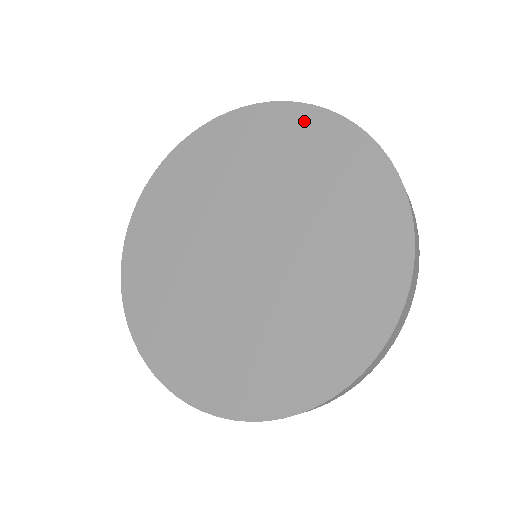
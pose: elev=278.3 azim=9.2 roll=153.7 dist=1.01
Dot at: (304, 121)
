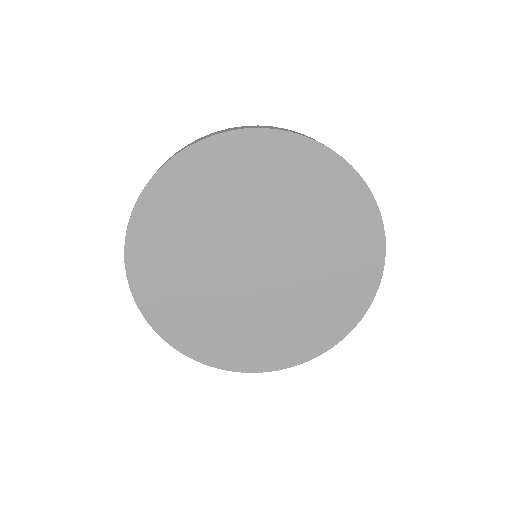
Dot at: (284, 148)
